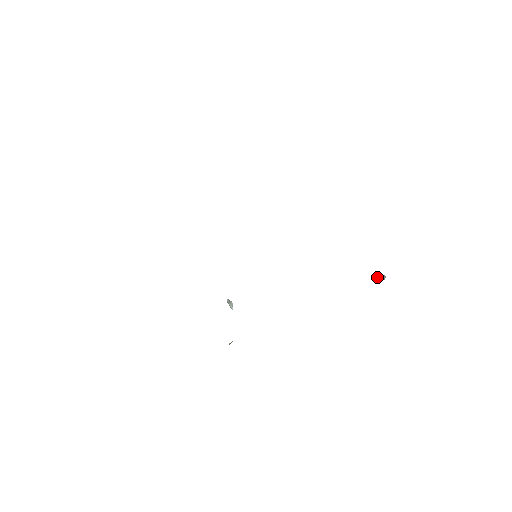
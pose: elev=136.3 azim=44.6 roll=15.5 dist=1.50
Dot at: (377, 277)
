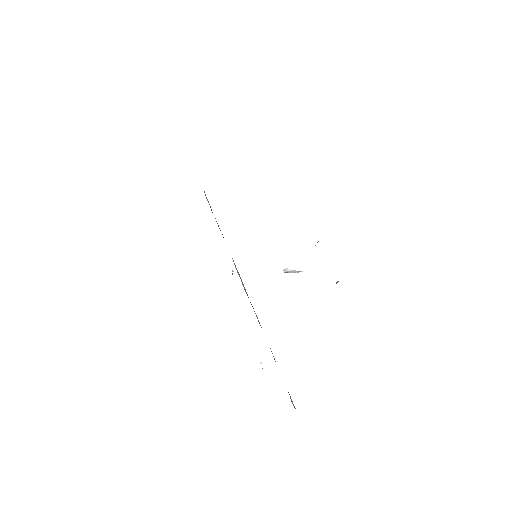
Dot at: occluded
